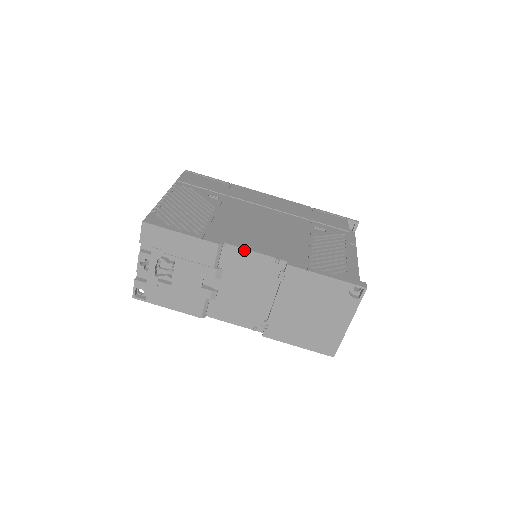
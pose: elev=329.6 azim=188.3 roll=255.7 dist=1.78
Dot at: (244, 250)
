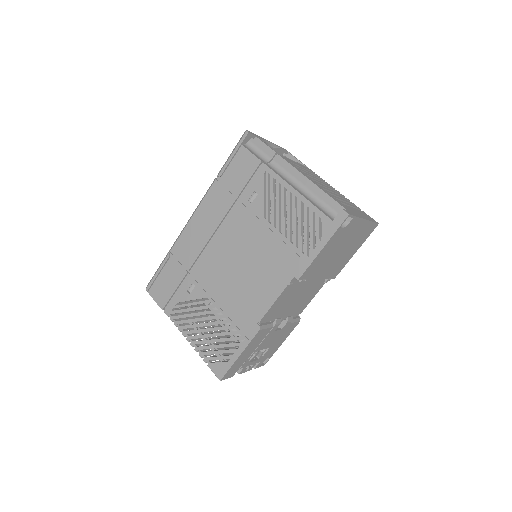
Dot at: (270, 309)
